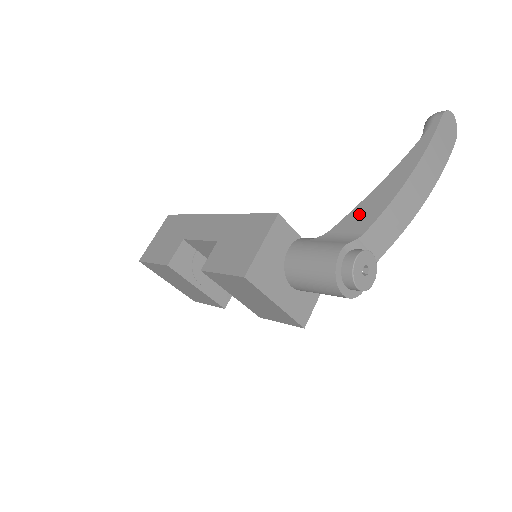
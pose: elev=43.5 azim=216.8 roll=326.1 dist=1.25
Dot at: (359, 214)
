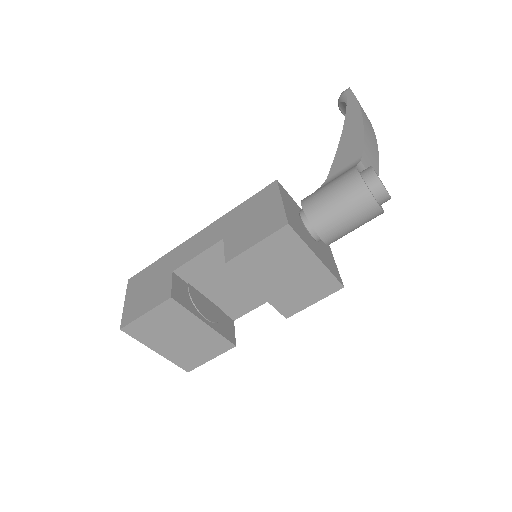
Dot at: (344, 154)
